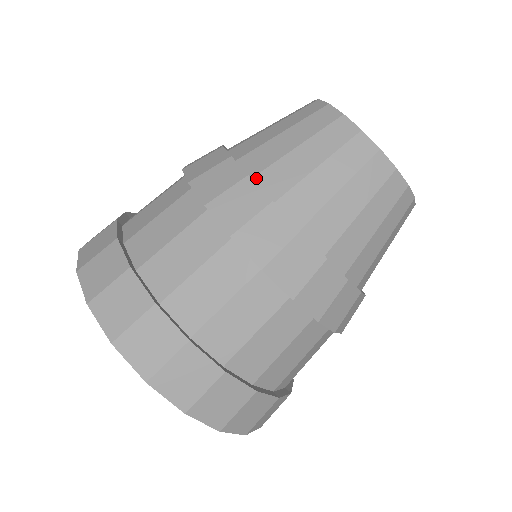
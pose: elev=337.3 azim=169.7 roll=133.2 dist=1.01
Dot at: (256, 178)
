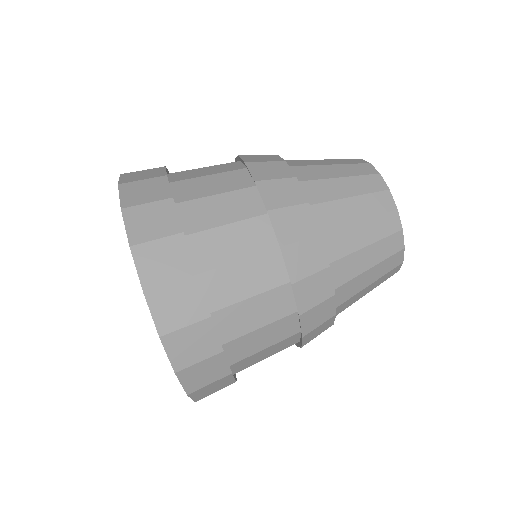
Dot at: occluded
